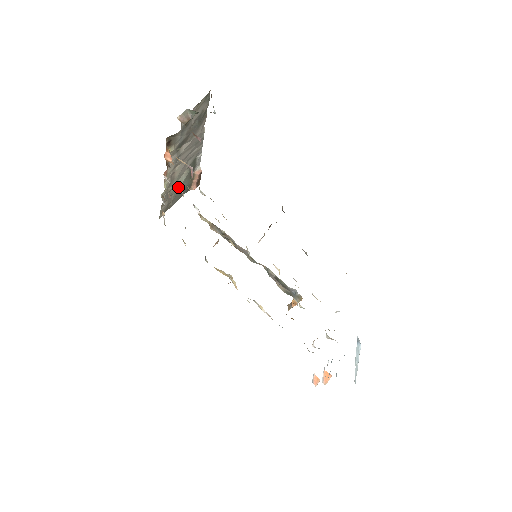
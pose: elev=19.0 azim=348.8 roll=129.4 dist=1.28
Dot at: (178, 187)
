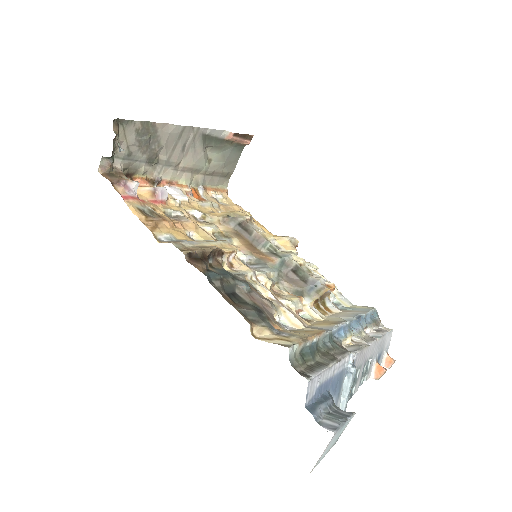
Dot at: (217, 160)
